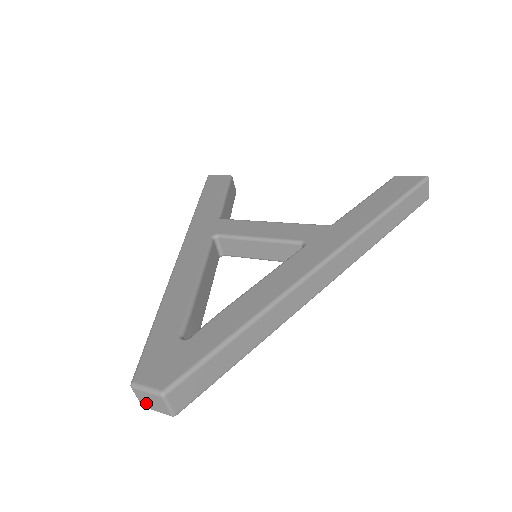
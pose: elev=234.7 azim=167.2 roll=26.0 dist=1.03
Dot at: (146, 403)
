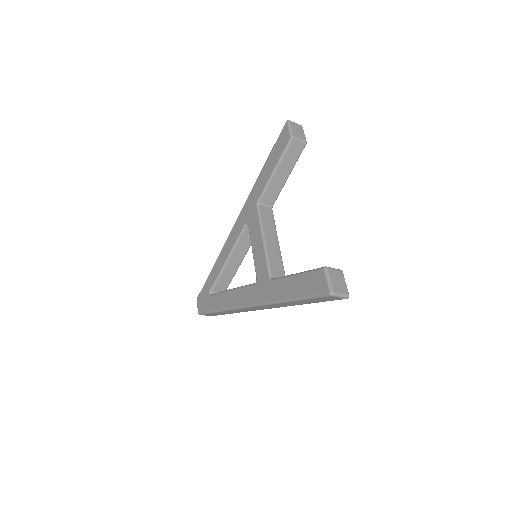
Dot at: occluded
